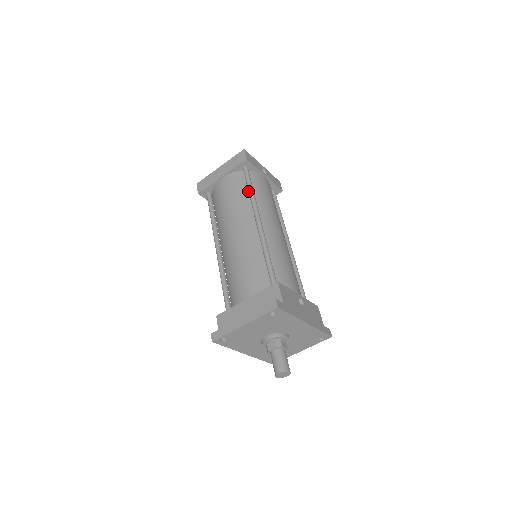
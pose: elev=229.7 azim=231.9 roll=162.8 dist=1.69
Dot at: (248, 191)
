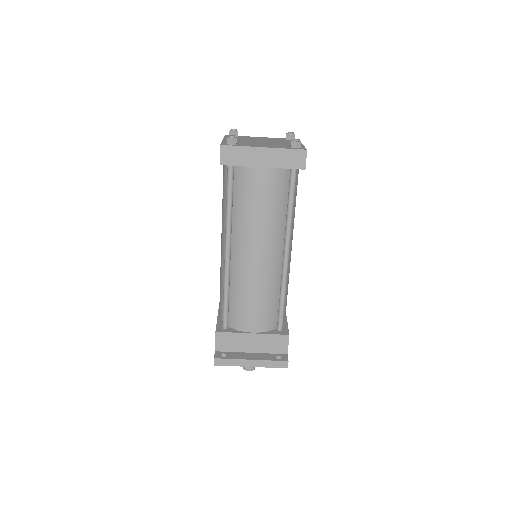
Dot at: (288, 209)
